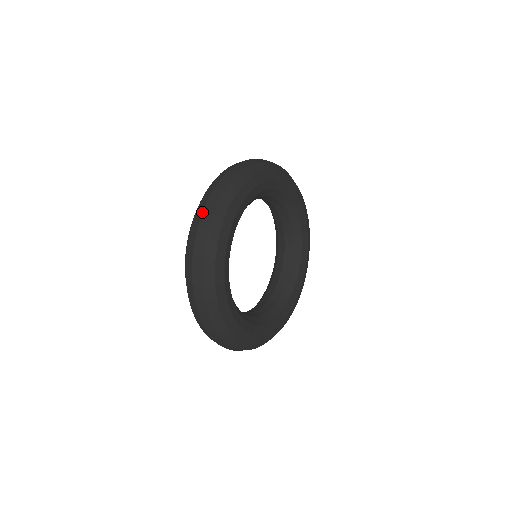
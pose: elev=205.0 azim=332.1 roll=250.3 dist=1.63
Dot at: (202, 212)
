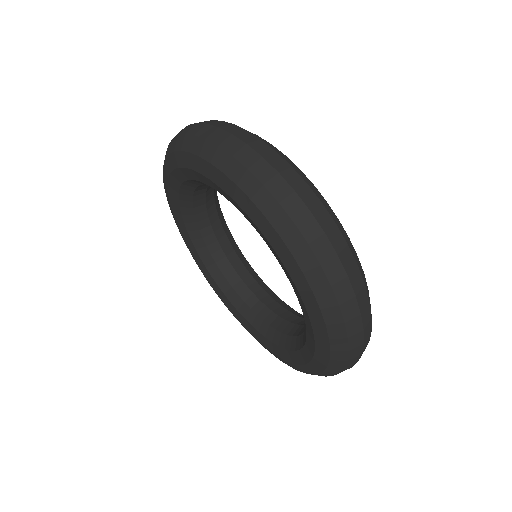
Dot at: (261, 156)
